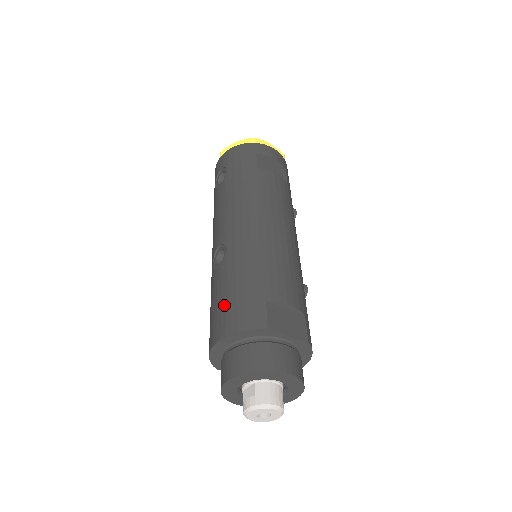
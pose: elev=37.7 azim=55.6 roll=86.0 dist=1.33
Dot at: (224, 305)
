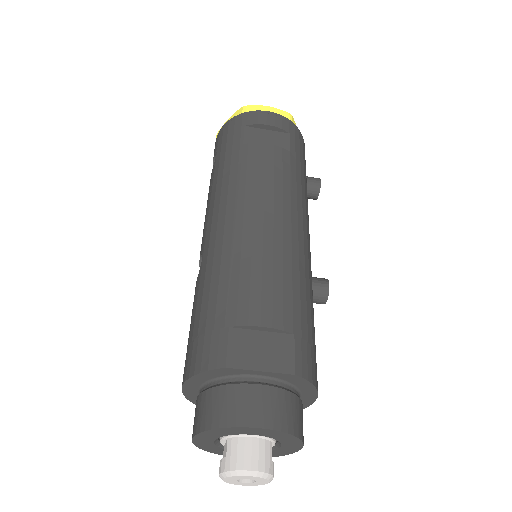
Dot at: (190, 337)
